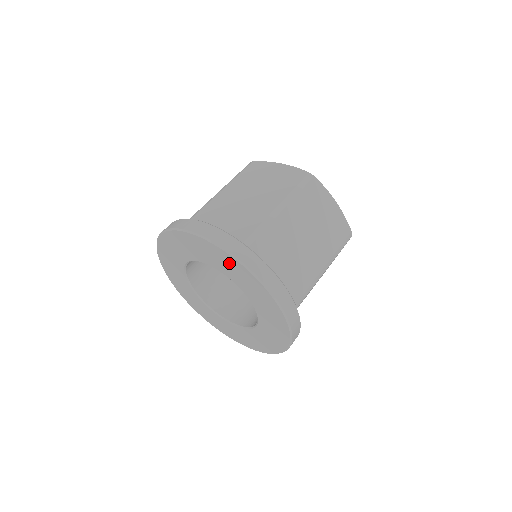
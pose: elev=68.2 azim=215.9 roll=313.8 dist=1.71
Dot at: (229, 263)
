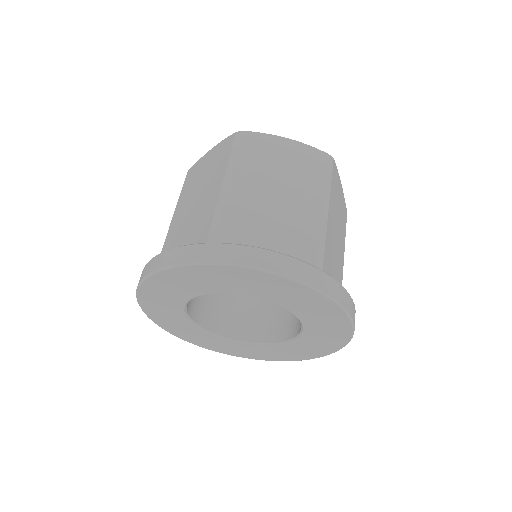
Dot at: (205, 275)
